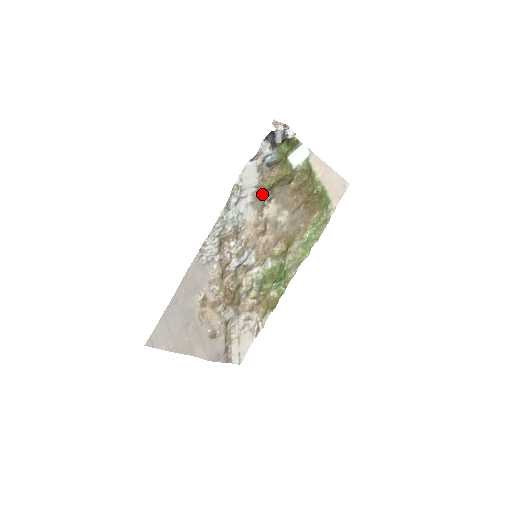
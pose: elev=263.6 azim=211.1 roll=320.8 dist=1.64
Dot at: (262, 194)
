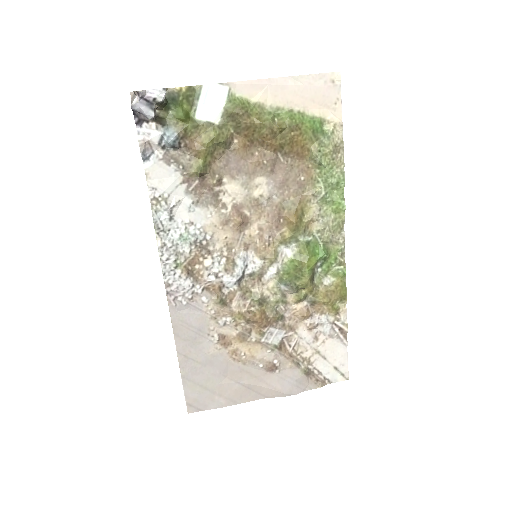
Dot at: (201, 184)
